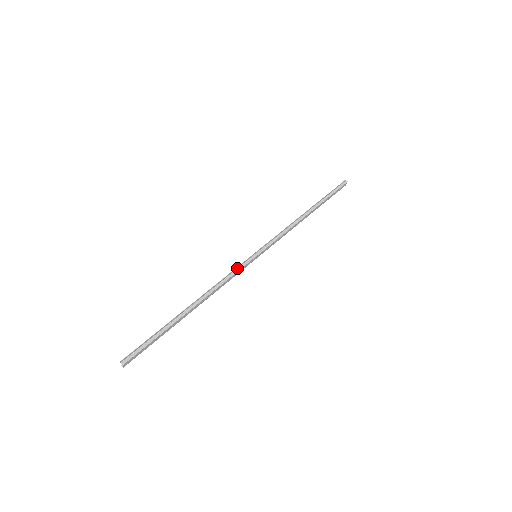
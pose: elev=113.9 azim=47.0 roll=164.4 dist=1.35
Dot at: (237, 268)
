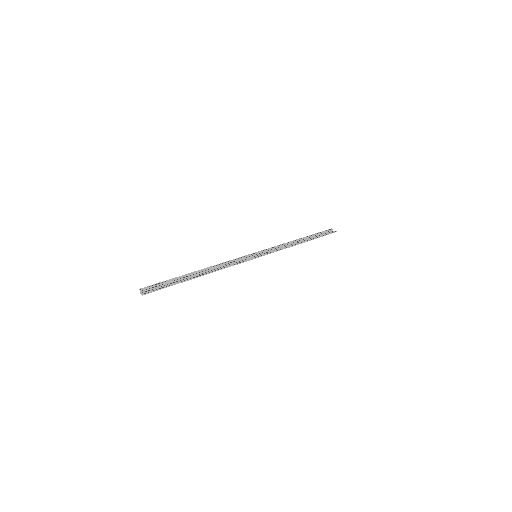
Dot at: (242, 261)
